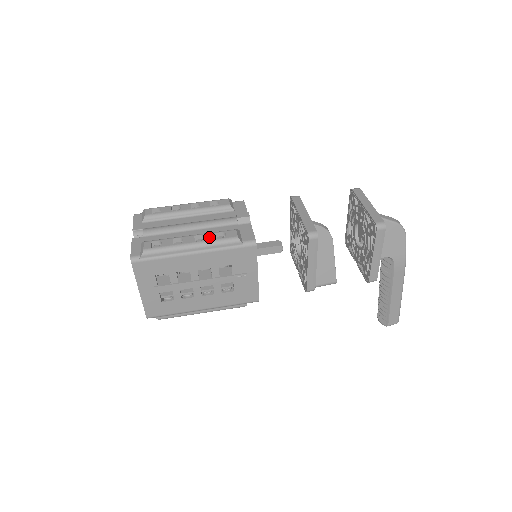
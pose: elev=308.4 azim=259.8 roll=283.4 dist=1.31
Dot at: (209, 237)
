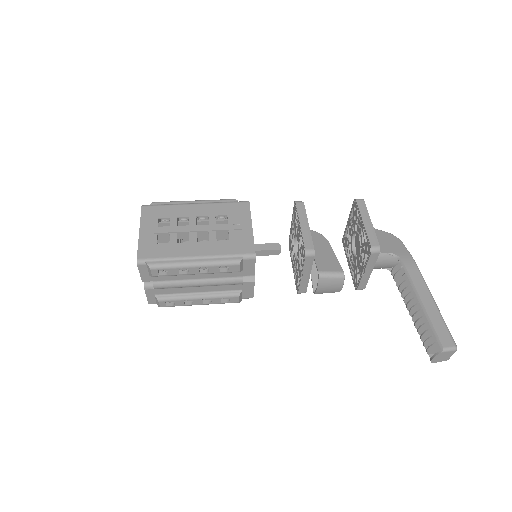
Dot at: occluded
